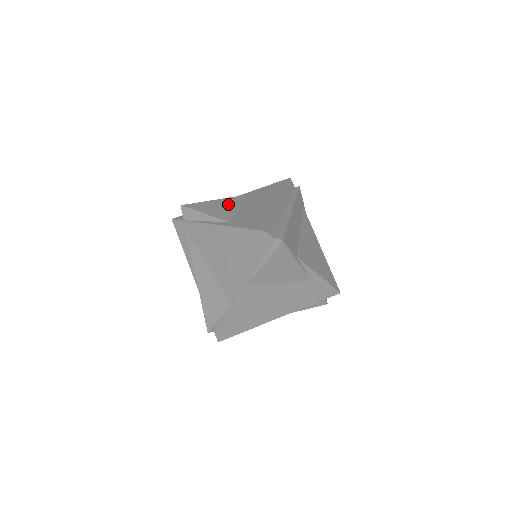
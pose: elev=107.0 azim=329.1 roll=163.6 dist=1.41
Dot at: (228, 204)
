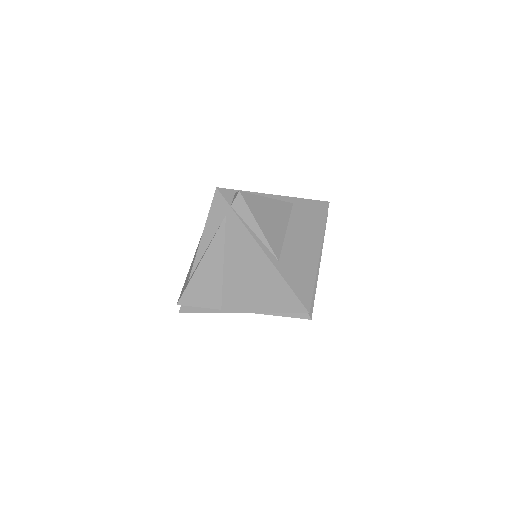
Dot at: (278, 217)
